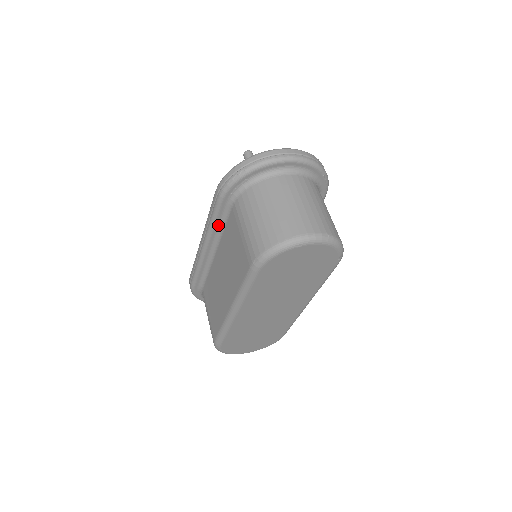
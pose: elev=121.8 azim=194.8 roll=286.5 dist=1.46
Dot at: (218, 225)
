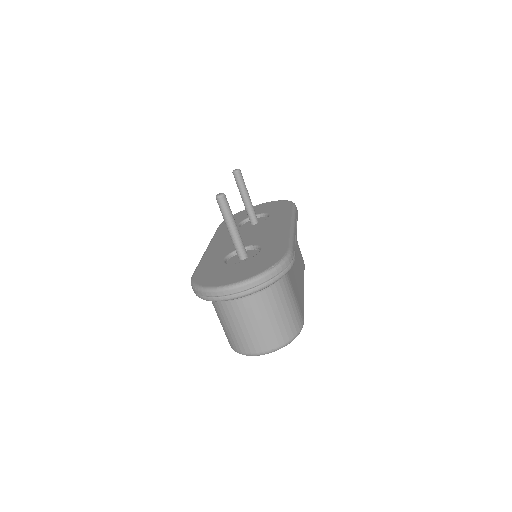
Dot at: occluded
